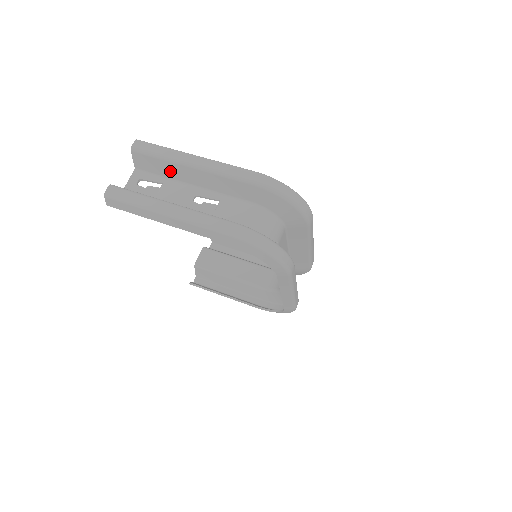
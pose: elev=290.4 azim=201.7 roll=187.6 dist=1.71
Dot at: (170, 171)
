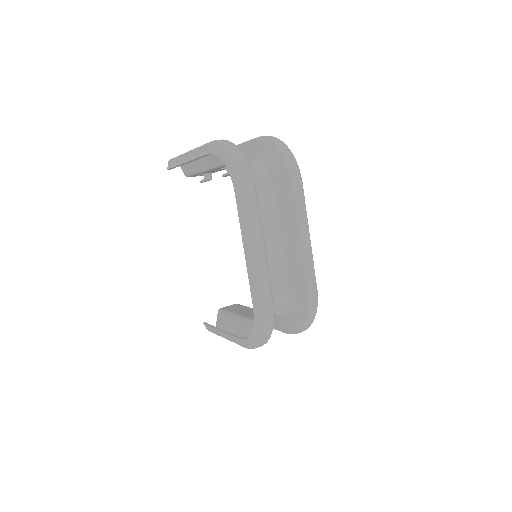
Dot at: occluded
